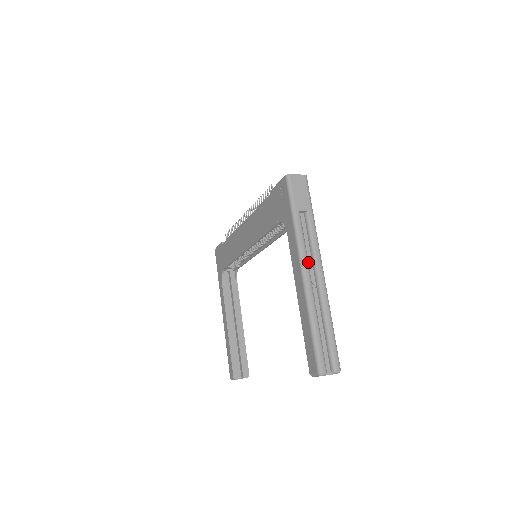
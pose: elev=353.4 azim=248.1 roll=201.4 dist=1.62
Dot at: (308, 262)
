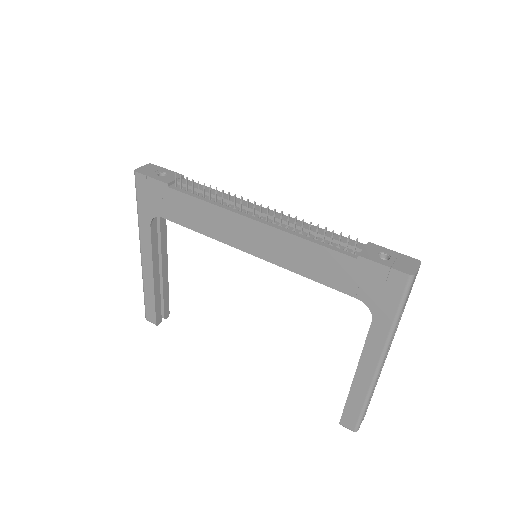
Dot at: occluded
